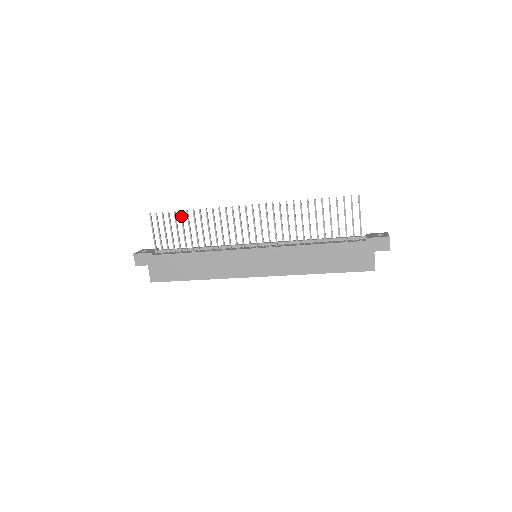
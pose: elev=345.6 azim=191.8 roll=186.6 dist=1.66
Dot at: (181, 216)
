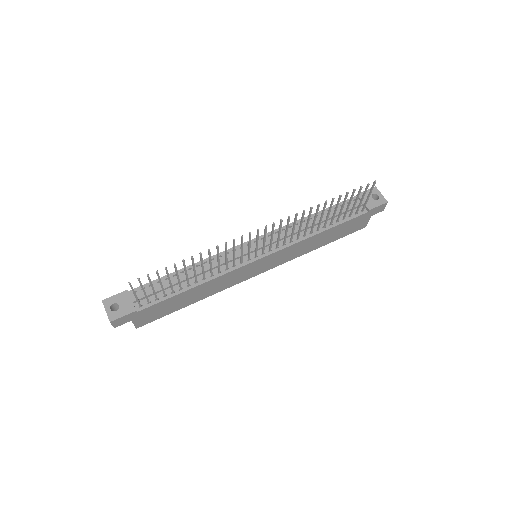
Dot at: (175, 268)
